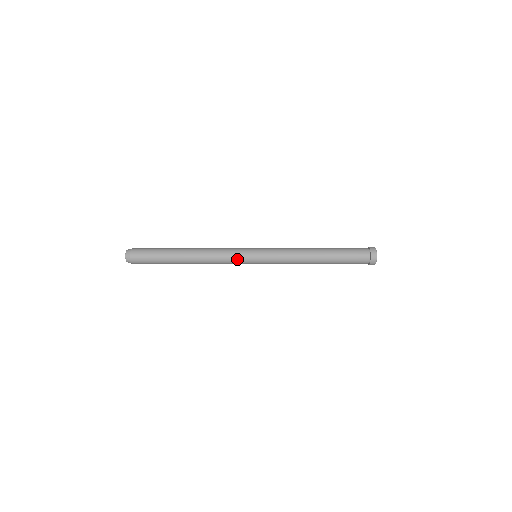
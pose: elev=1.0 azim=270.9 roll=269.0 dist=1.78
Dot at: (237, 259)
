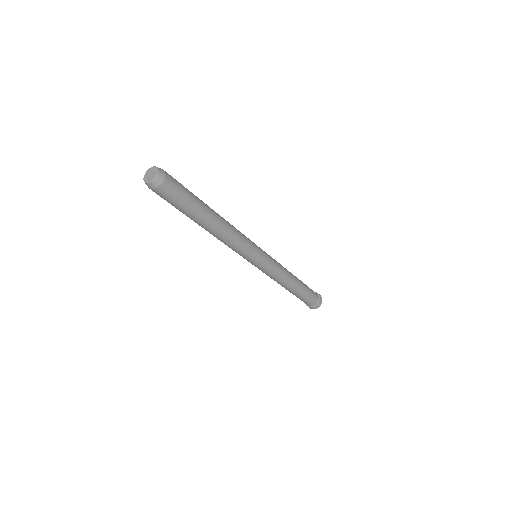
Dot at: (252, 245)
